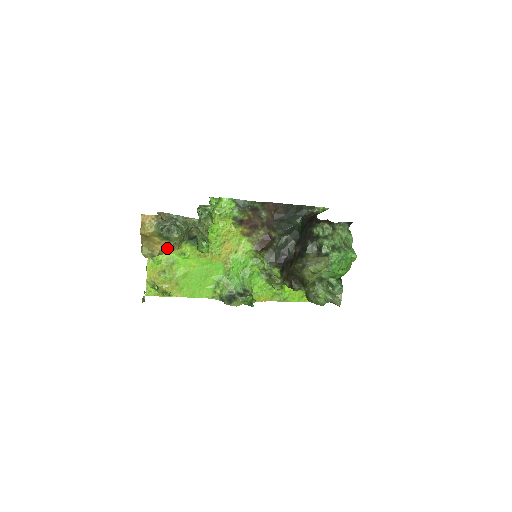
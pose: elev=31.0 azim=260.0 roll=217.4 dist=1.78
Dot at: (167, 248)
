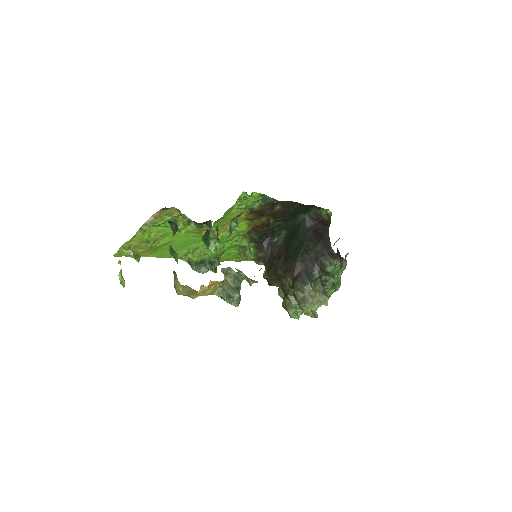
Dot at: occluded
